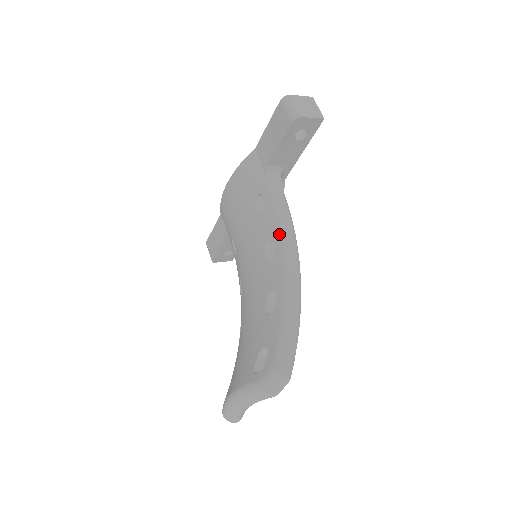
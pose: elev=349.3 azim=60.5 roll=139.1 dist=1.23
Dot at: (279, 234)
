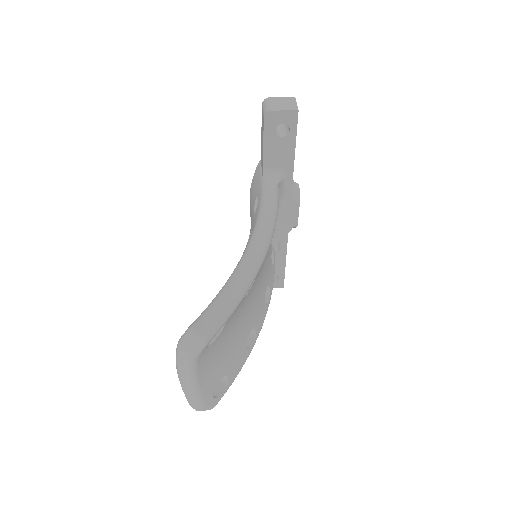
Dot at: (256, 222)
